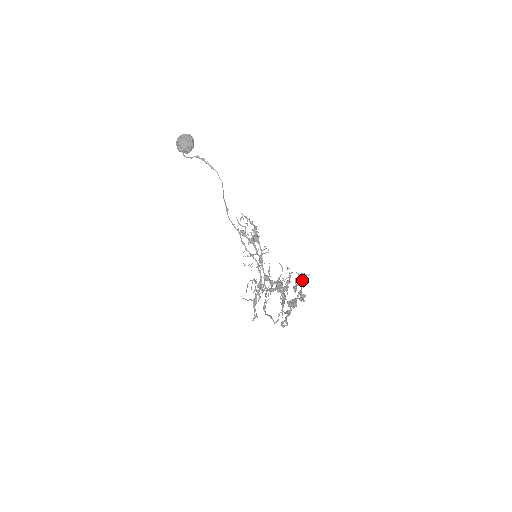
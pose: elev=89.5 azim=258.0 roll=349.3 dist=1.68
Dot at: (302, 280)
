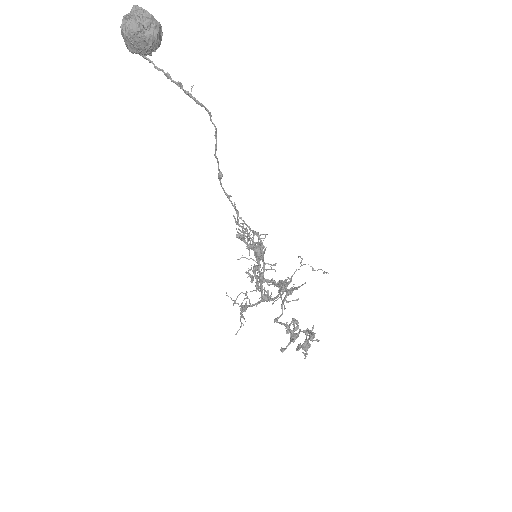
Dot at: (312, 335)
